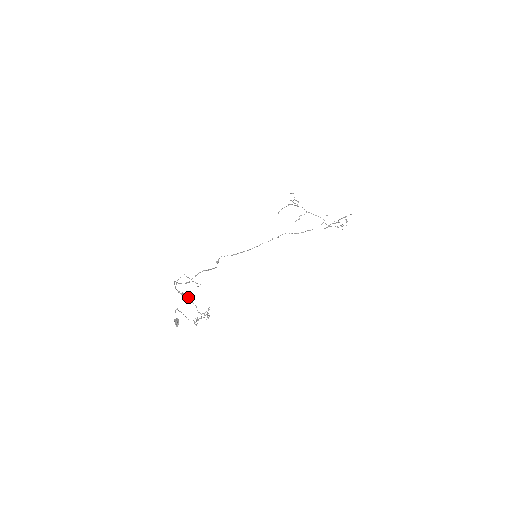
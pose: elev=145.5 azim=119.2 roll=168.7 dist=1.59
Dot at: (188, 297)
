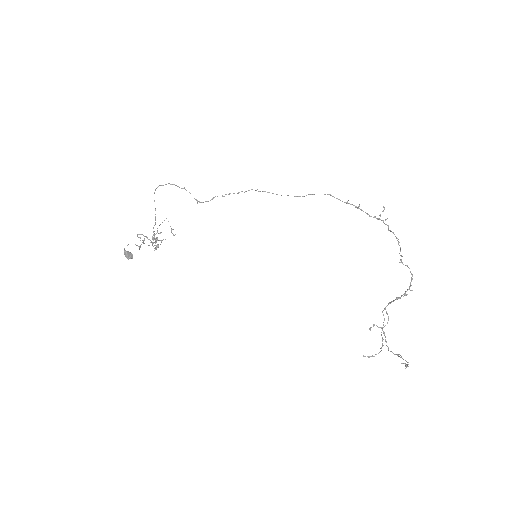
Dot at: (158, 244)
